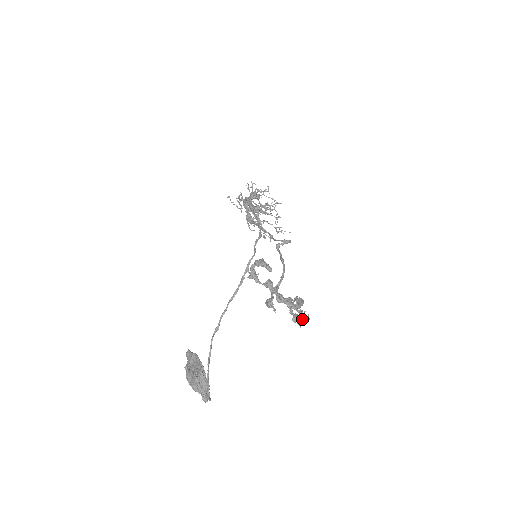
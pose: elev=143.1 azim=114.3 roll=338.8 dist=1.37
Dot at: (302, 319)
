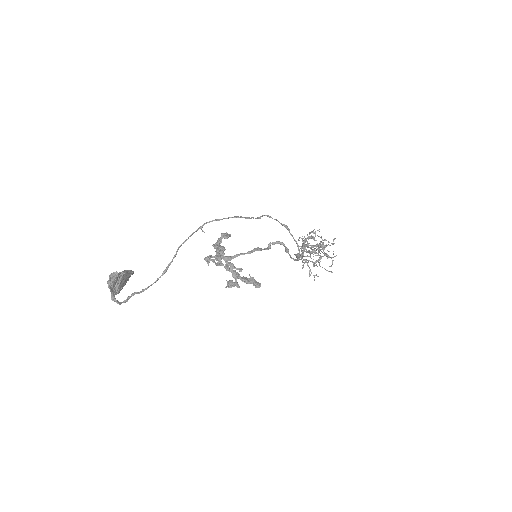
Dot at: (230, 281)
